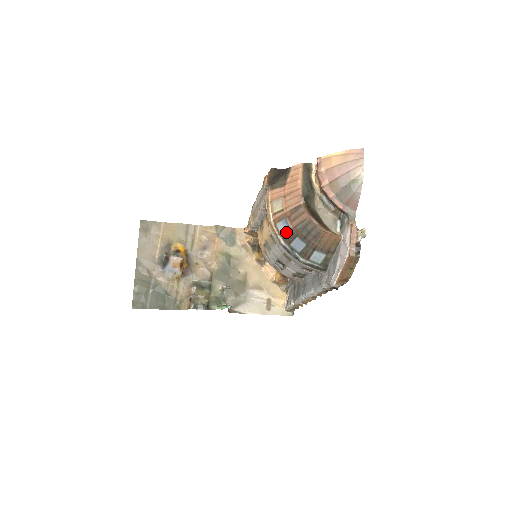
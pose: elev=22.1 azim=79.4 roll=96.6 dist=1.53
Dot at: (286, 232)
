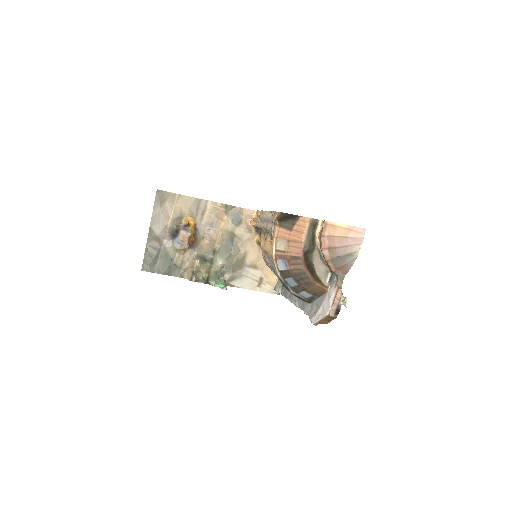
Dot at: (283, 270)
